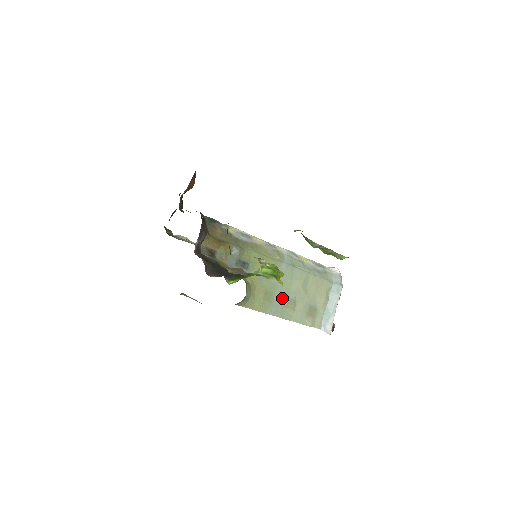
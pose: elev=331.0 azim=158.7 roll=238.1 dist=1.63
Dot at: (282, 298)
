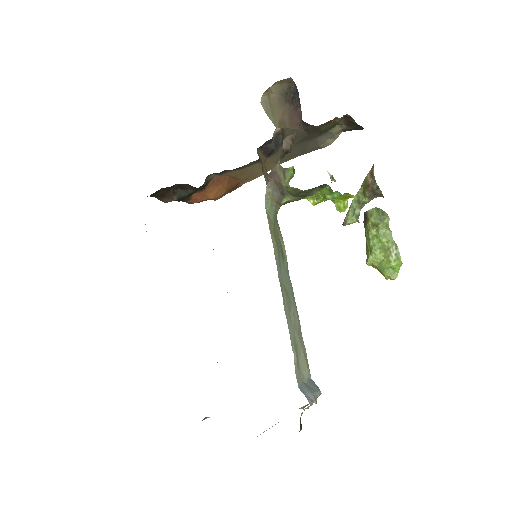
Dot at: (284, 283)
